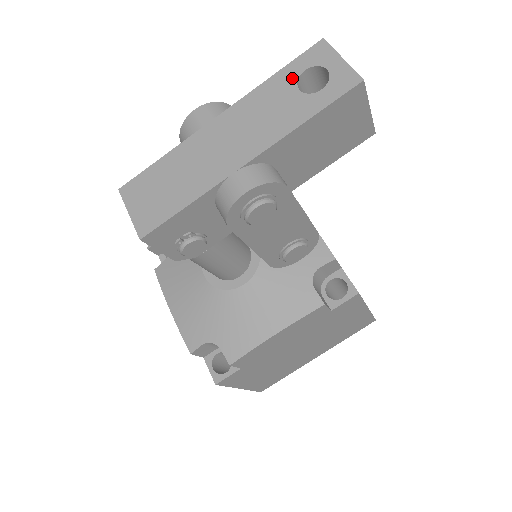
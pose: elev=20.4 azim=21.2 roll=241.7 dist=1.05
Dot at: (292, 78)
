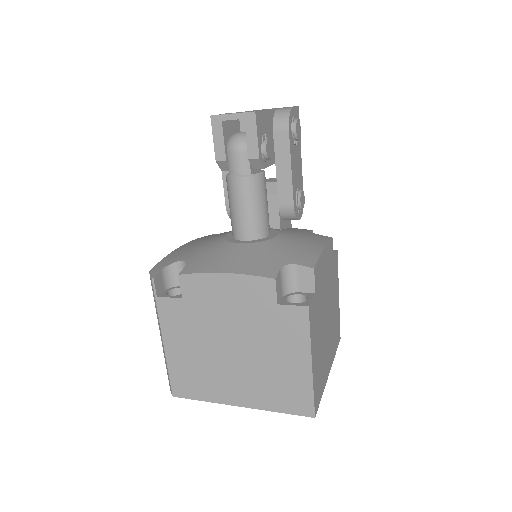
Dot at: occluded
